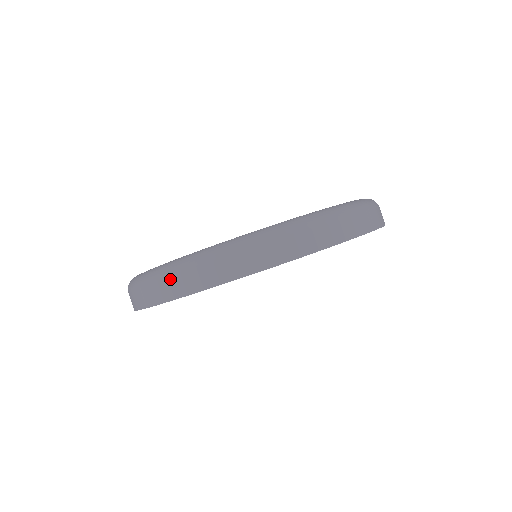
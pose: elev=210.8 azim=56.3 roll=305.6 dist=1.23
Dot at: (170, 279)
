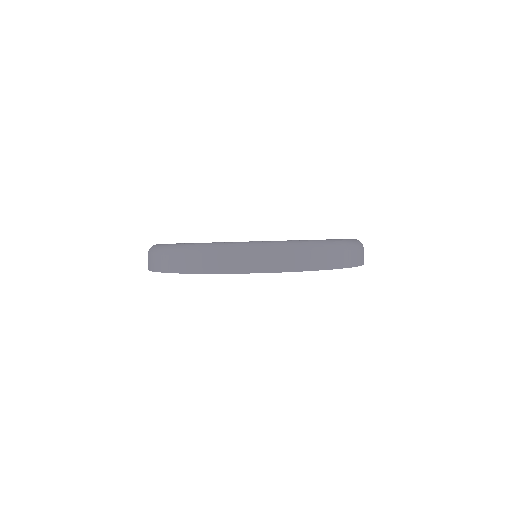
Dot at: (244, 256)
